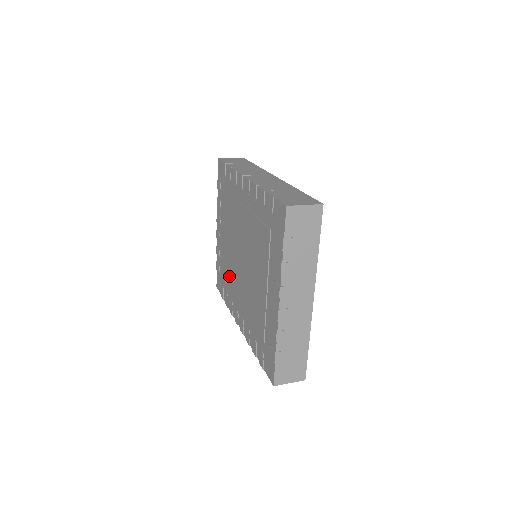
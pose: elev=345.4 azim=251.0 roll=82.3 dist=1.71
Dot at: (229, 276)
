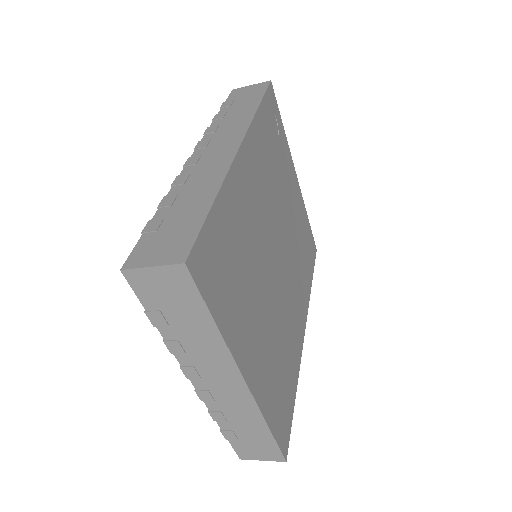
Dot at: occluded
